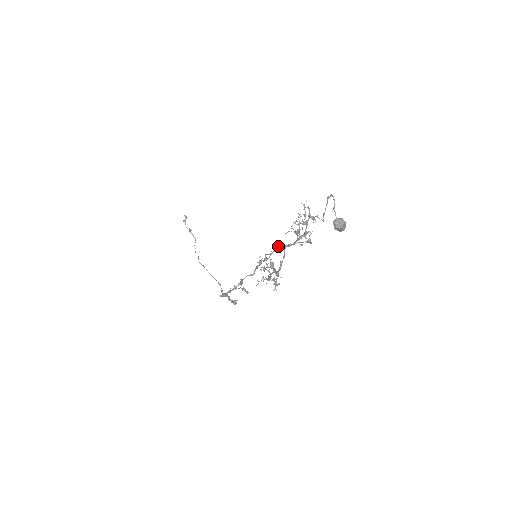
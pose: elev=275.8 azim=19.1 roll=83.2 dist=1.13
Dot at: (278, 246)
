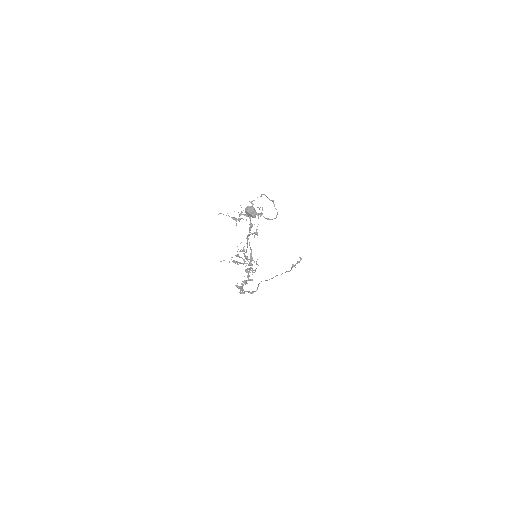
Dot at: (246, 238)
